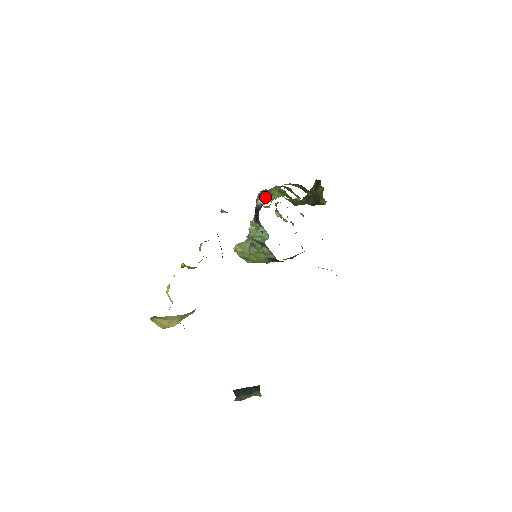
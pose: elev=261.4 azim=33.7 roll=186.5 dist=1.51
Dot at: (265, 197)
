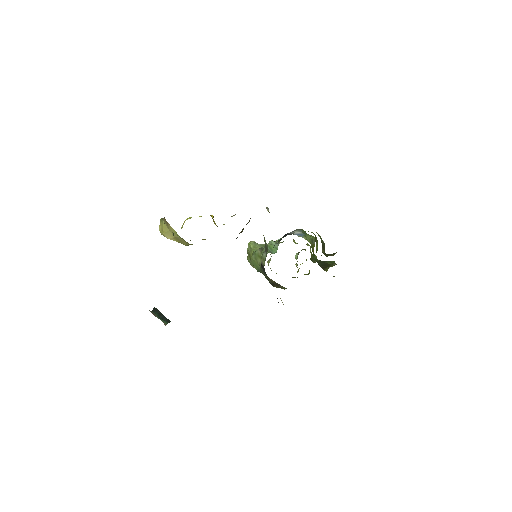
Dot at: (300, 233)
